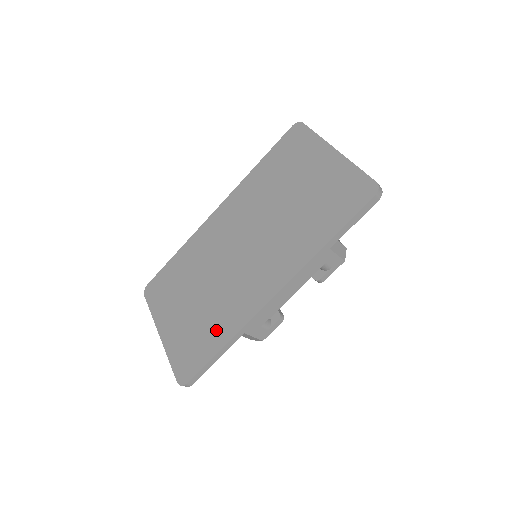
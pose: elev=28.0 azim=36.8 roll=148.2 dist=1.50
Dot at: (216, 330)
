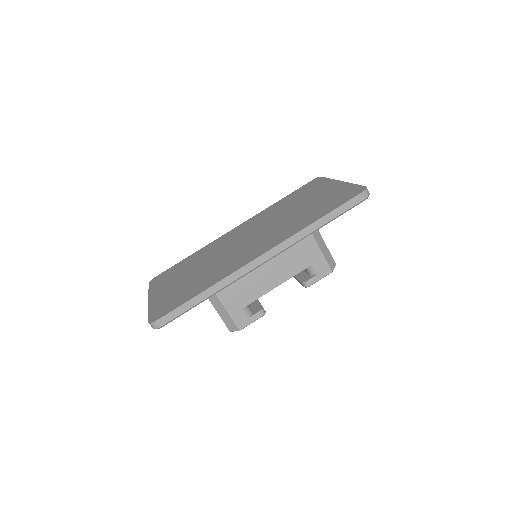
Dot at: (201, 285)
